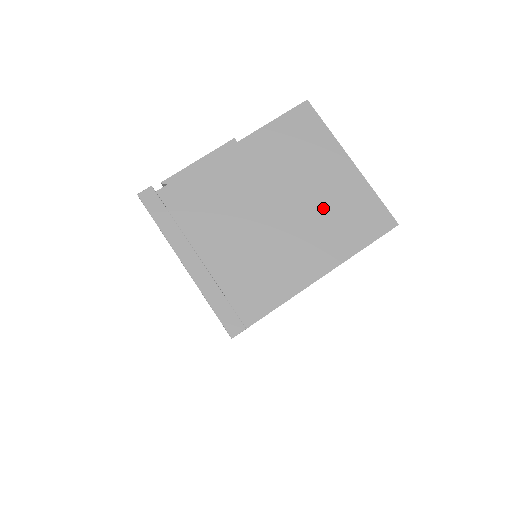
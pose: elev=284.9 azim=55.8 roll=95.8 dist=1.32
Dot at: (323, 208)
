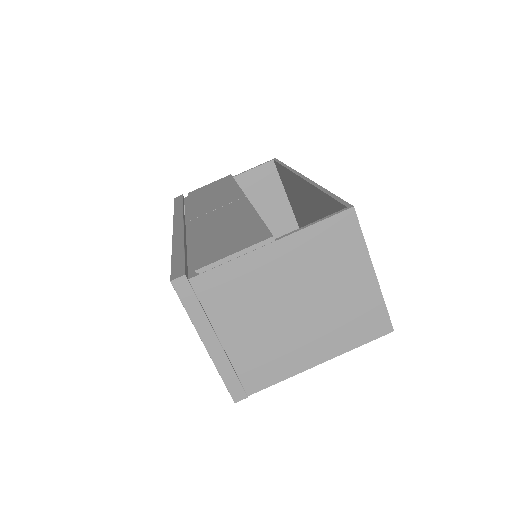
Dot at: (336, 311)
